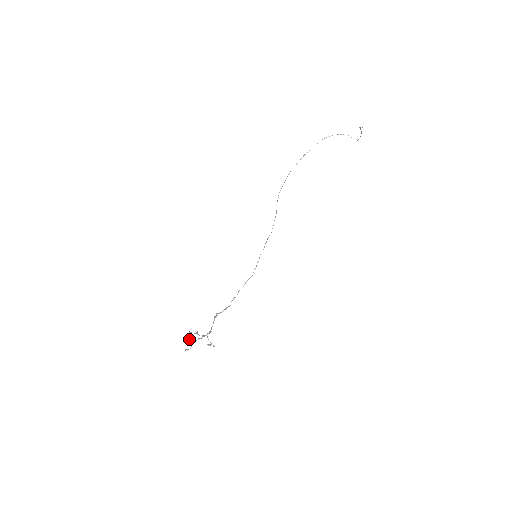
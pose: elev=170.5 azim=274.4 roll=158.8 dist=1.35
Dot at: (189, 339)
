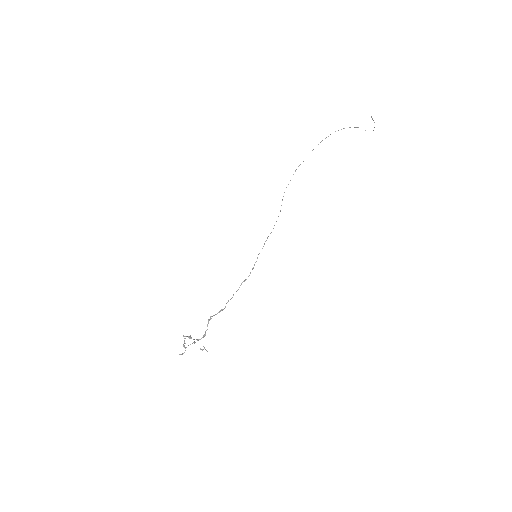
Dot at: (184, 343)
